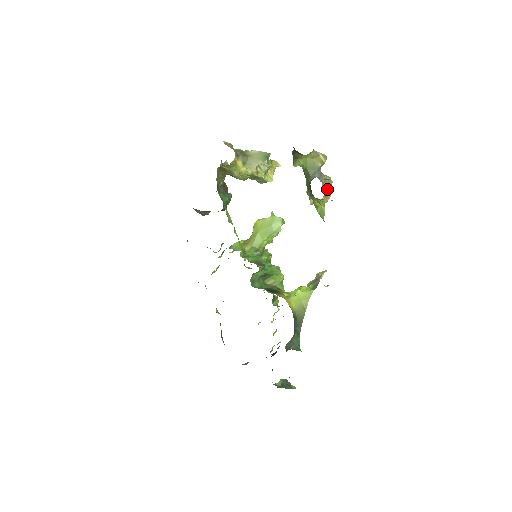
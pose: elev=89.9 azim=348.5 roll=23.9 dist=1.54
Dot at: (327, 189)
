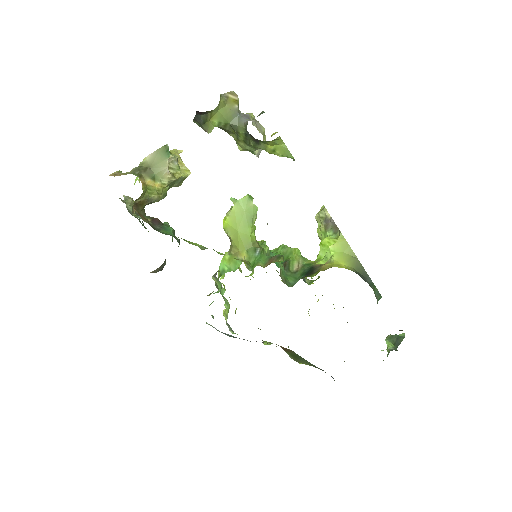
Dot at: (259, 127)
